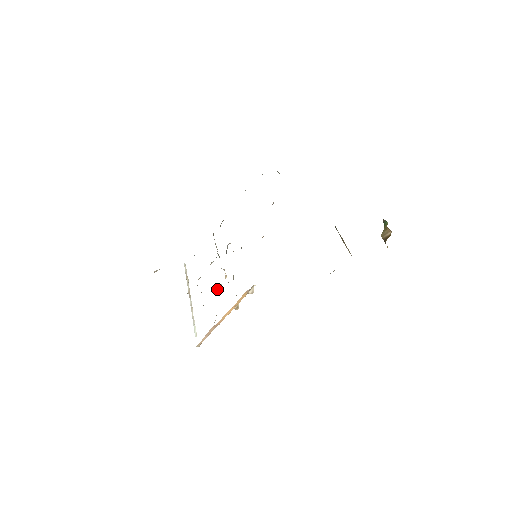
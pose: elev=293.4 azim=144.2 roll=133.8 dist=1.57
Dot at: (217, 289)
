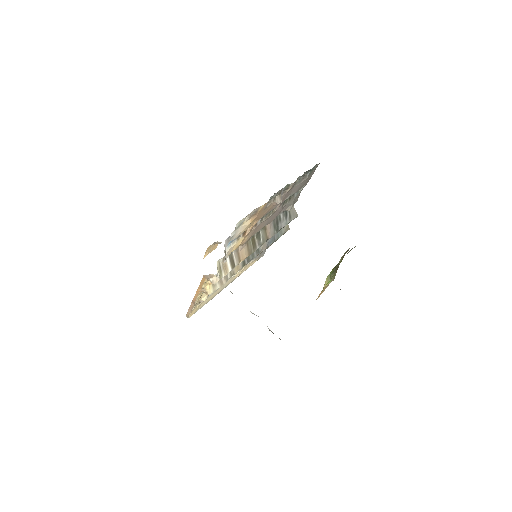
Dot at: occluded
